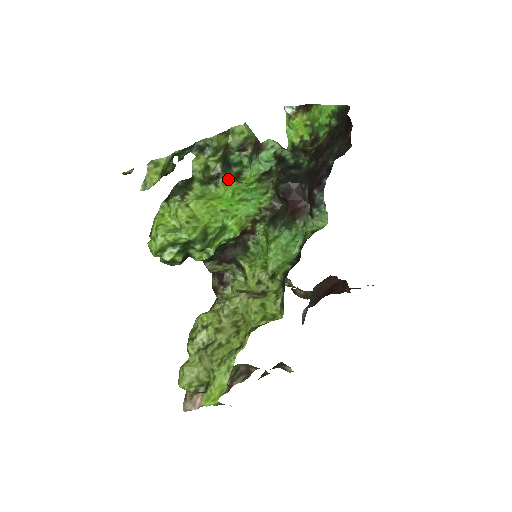
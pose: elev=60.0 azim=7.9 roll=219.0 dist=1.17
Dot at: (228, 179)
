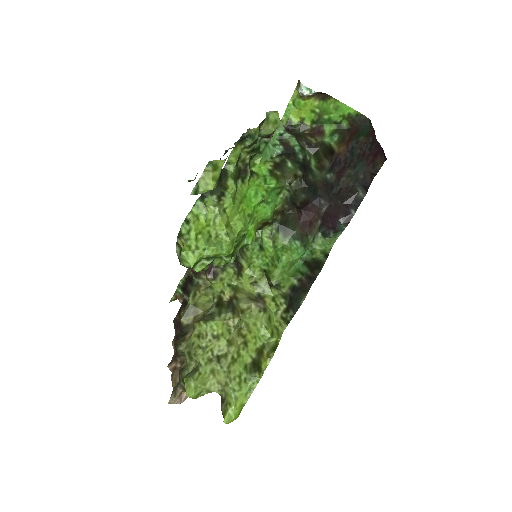
Dot at: (250, 171)
